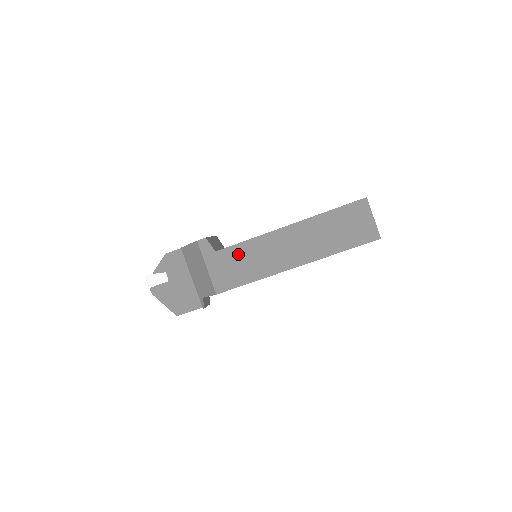
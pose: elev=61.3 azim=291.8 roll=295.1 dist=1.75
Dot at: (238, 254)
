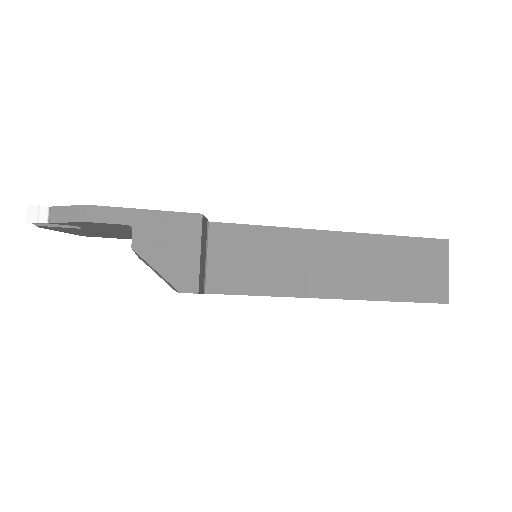
Dot at: occluded
